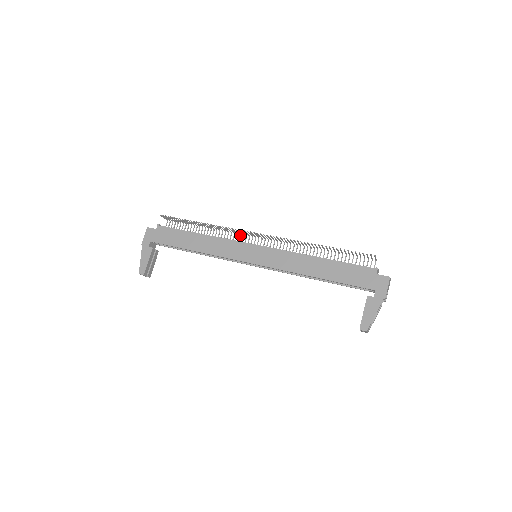
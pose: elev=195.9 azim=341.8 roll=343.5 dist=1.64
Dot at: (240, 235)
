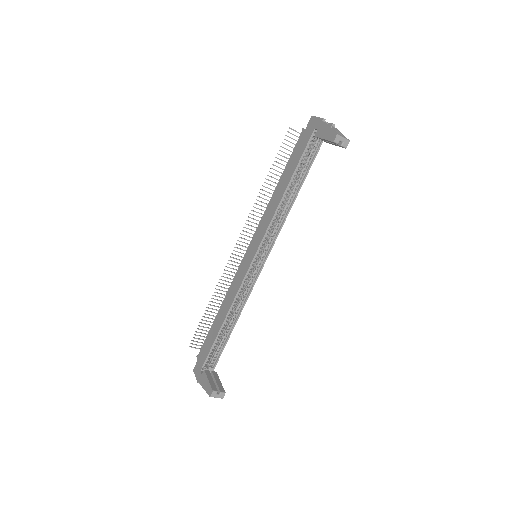
Dot at: occluded
